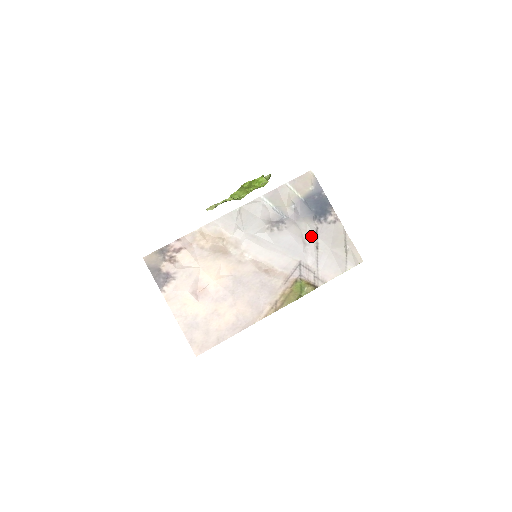
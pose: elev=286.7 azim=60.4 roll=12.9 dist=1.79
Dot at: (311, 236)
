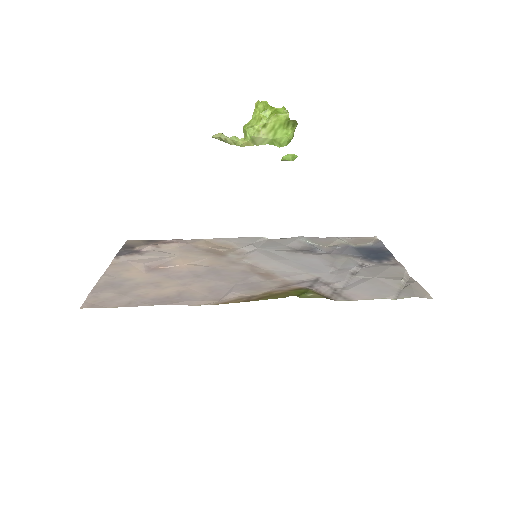
Dot at: (349, 265)
